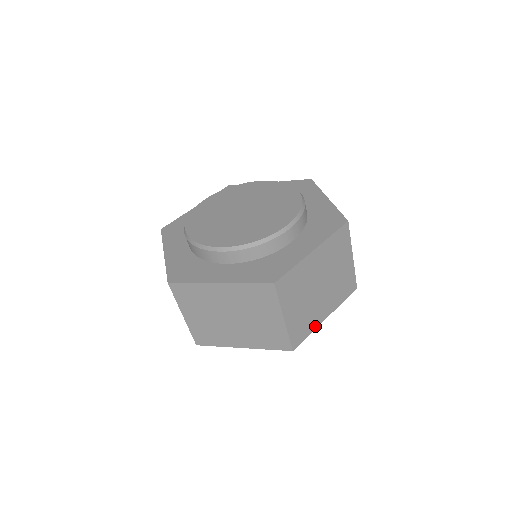
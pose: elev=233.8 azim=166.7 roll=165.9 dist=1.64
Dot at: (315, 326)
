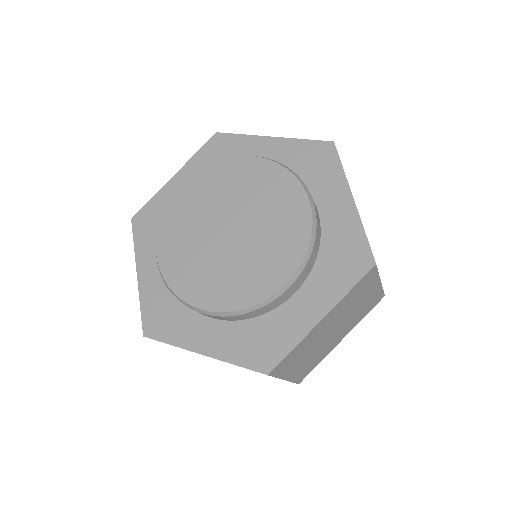
Dot at: (326, 354)
